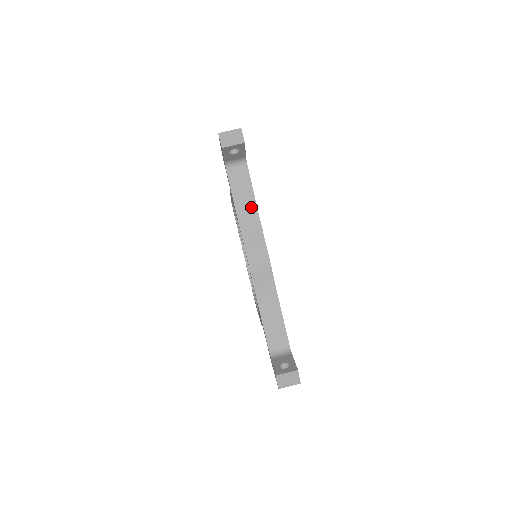
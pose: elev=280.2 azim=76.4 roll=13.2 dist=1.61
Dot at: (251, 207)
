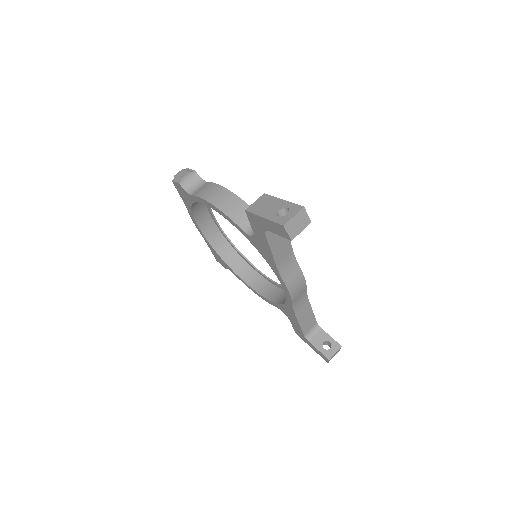
Dot at: (287, 249)
